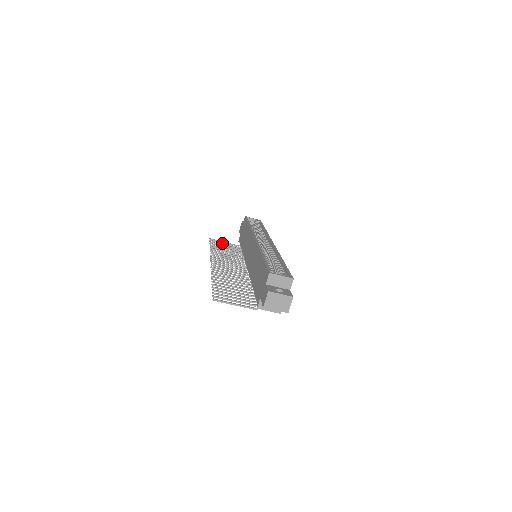
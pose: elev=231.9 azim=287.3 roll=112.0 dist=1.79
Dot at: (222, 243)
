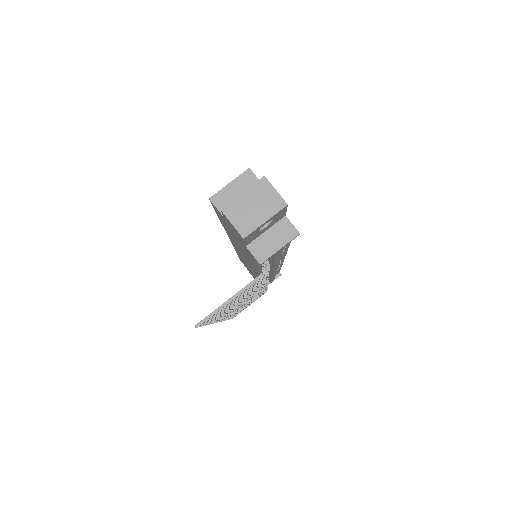
Dot at: occluded
